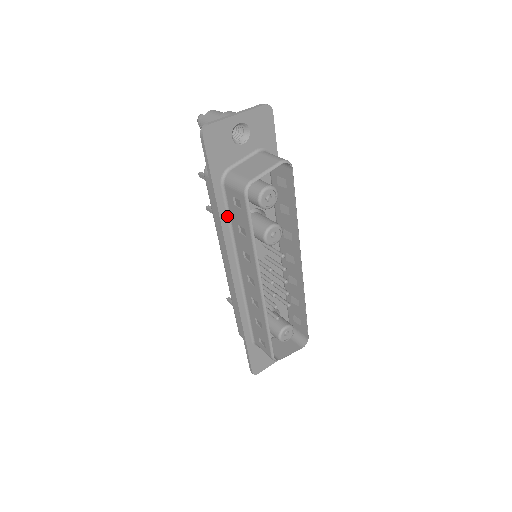
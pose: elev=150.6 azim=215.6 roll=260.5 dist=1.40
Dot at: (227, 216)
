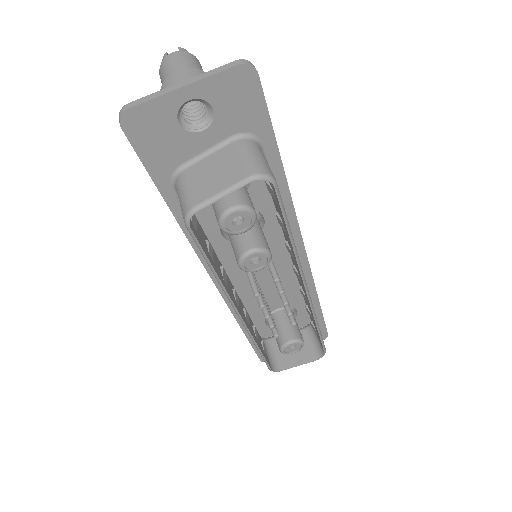
Dot at: occluded
